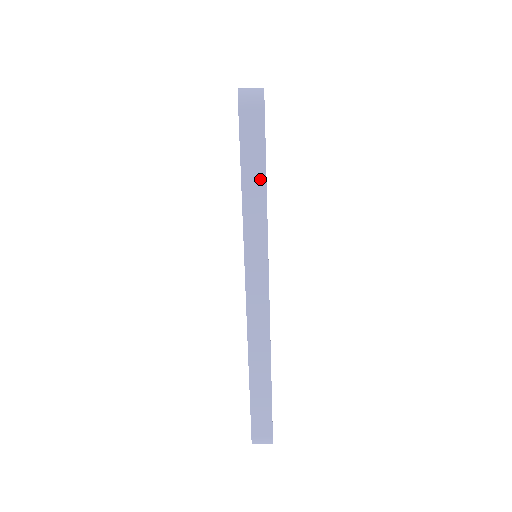
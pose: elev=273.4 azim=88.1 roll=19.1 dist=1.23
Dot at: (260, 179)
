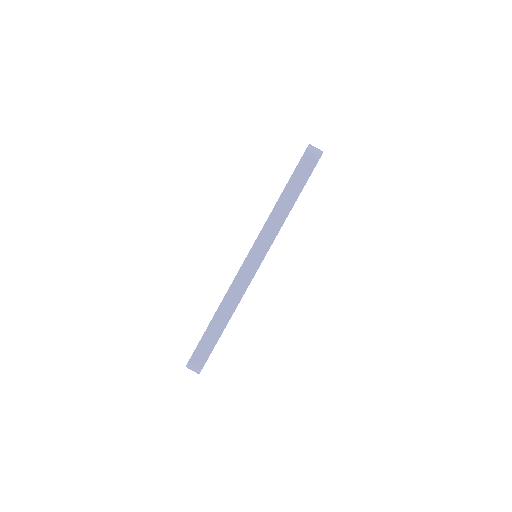
Dot at: (293, 198)
